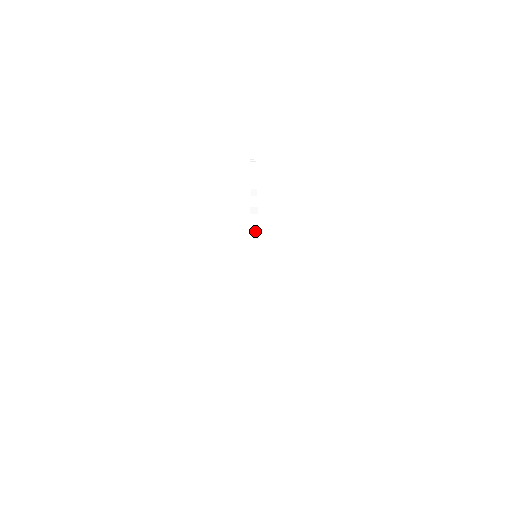
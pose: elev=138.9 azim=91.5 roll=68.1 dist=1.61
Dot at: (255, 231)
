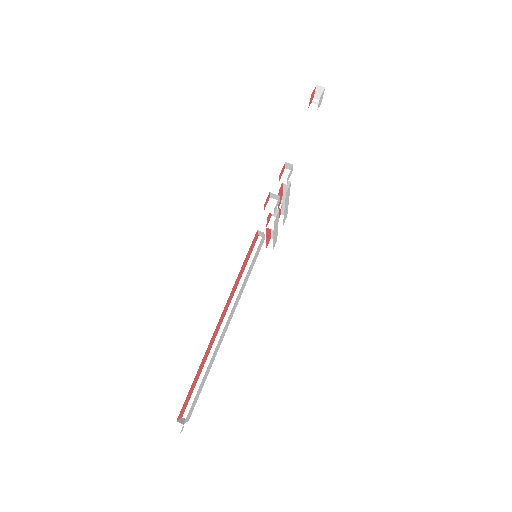
Dot at: (260, 232)
